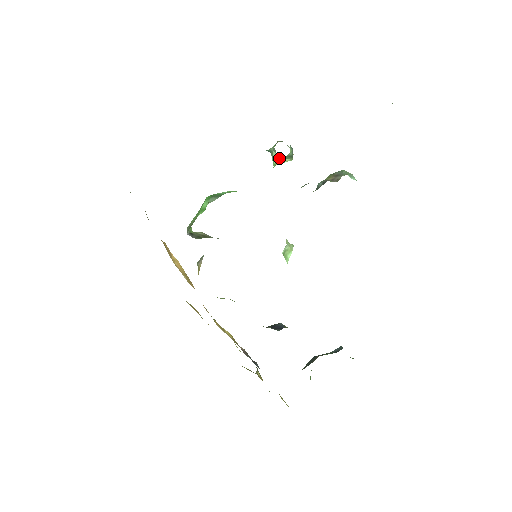
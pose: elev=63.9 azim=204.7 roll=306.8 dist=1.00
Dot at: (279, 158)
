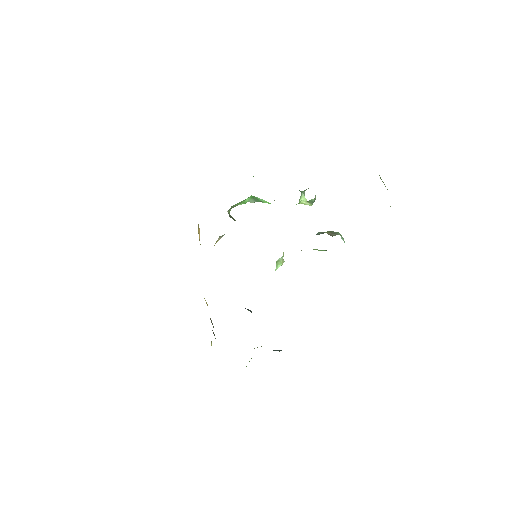
Dot at: (304, 200)
